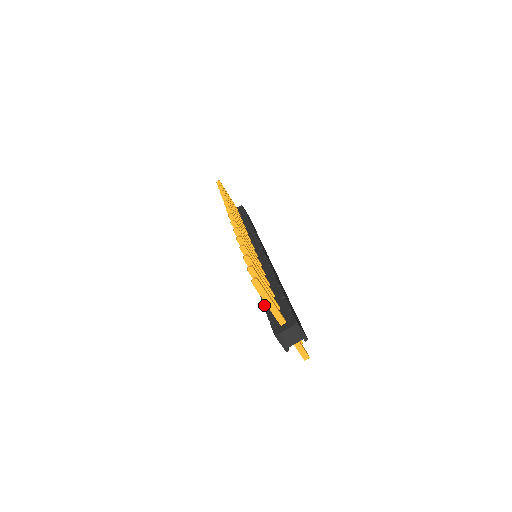
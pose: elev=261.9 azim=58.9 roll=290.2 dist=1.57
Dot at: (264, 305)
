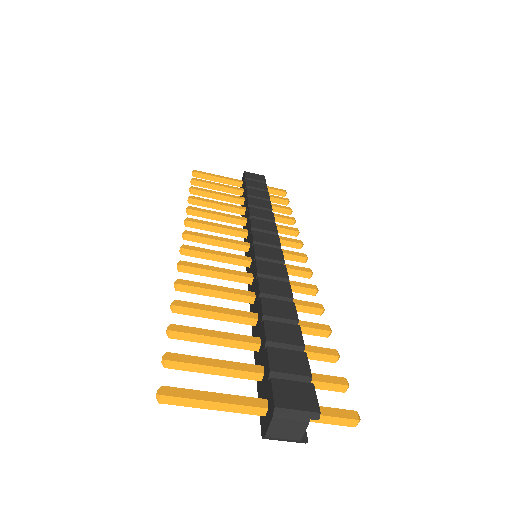
Dot at: occluded
